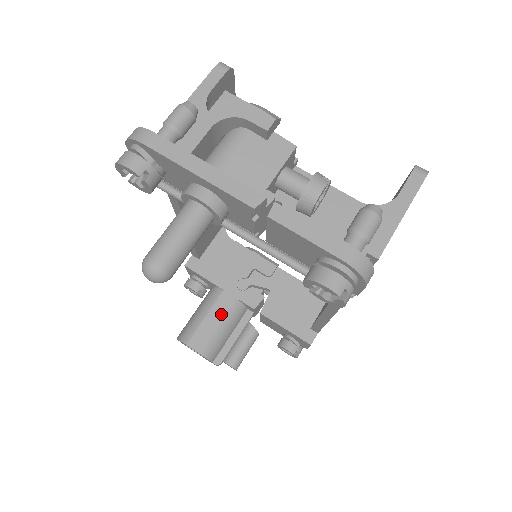
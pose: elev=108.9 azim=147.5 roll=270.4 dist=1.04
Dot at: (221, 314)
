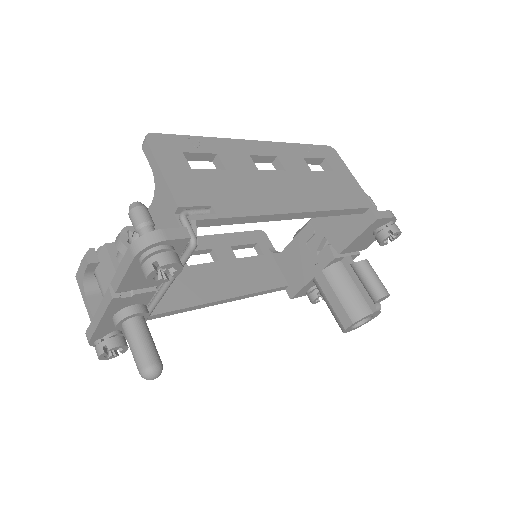
Dot at: (331, 289)
